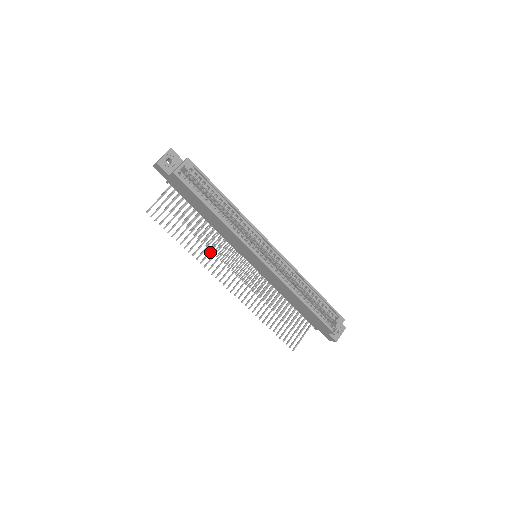
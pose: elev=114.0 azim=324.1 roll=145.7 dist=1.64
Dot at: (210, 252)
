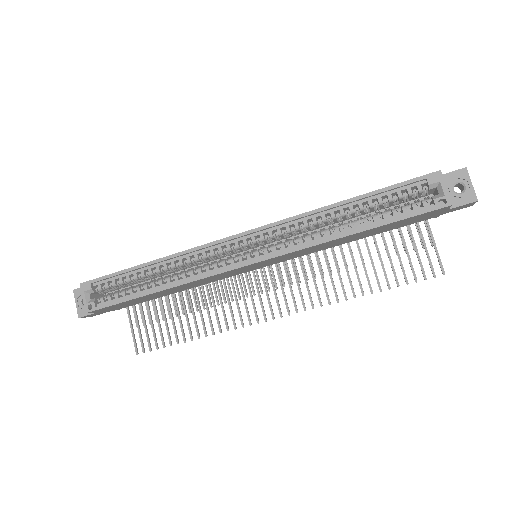
Dot at: (223, 309)
